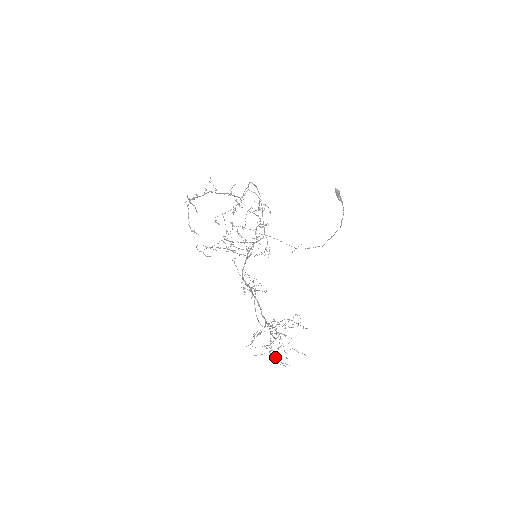
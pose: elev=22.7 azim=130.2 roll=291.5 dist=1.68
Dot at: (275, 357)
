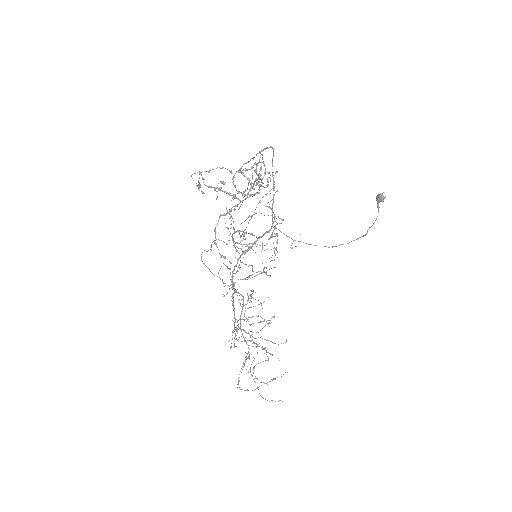
Dot at: (251, 374)
